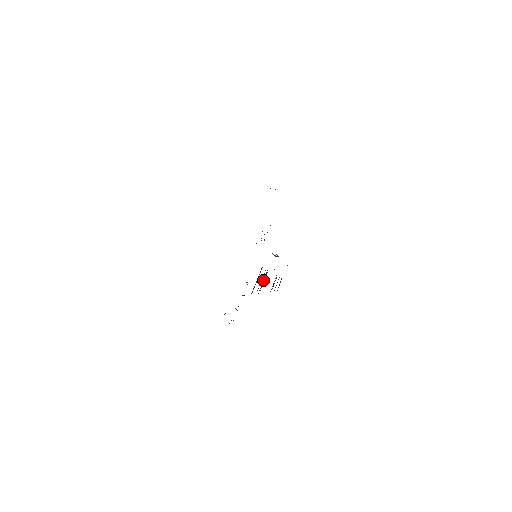
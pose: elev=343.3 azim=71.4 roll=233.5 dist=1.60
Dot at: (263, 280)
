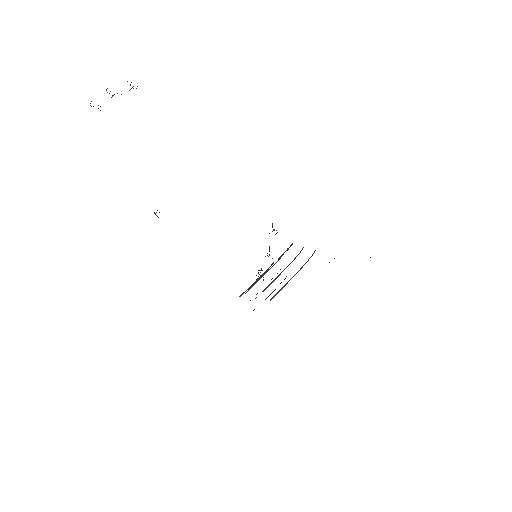
Dot at: occluded
